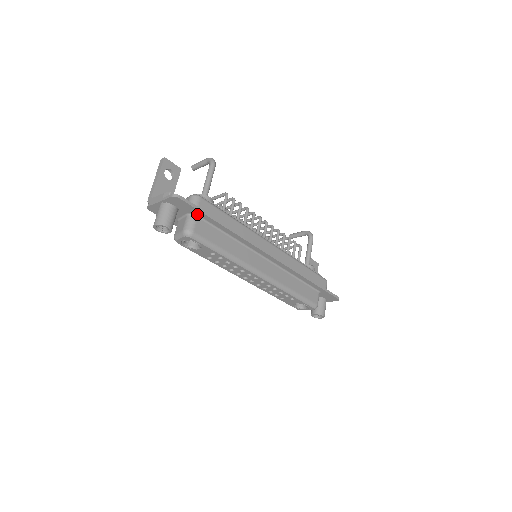
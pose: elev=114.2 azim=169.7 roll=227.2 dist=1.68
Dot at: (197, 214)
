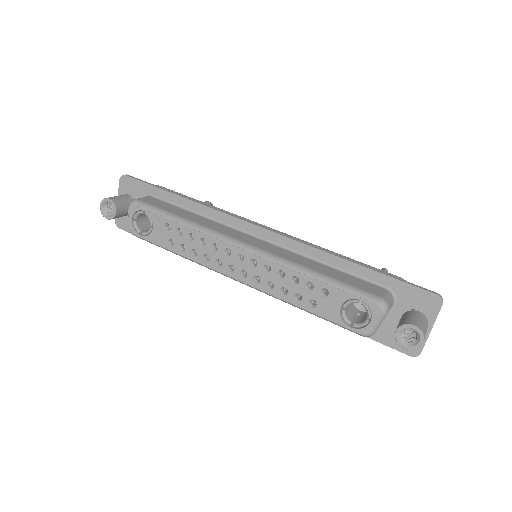
Dot at: (150, 193)
